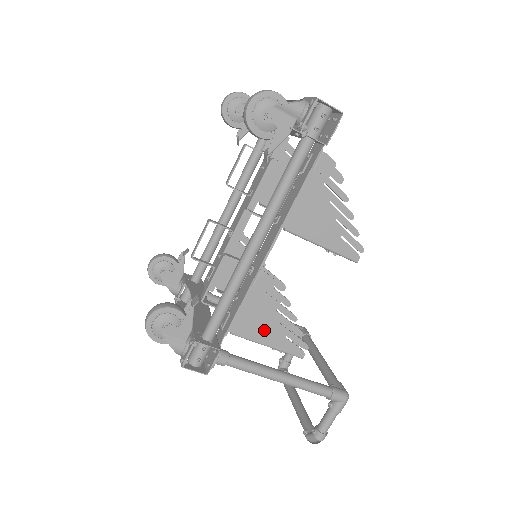
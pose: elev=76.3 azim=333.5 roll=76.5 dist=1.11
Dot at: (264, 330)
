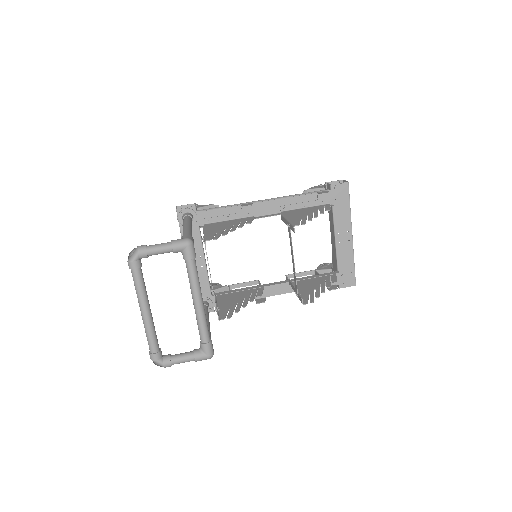
Dot at: (215, 229)
